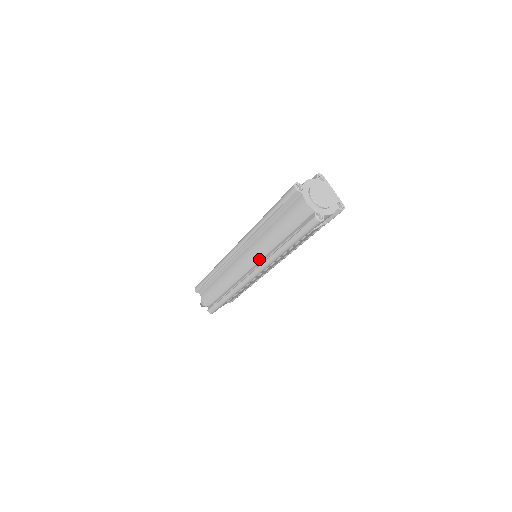
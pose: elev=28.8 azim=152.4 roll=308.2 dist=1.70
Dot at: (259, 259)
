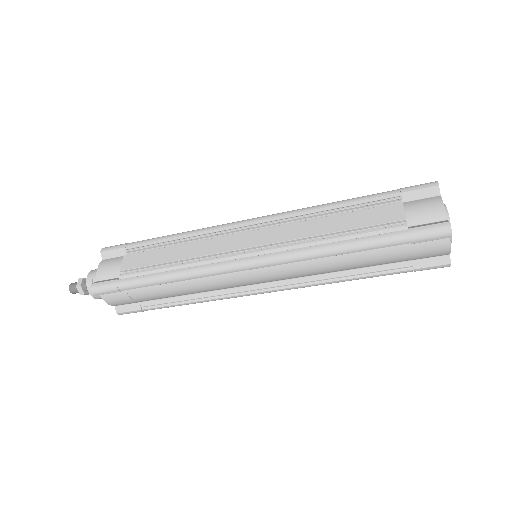
Dot at: (292, 278)
